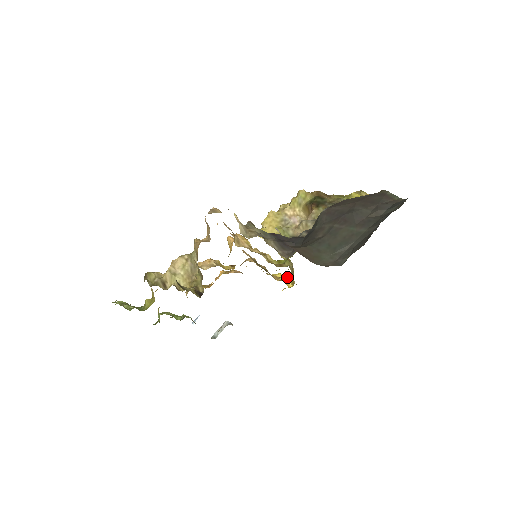
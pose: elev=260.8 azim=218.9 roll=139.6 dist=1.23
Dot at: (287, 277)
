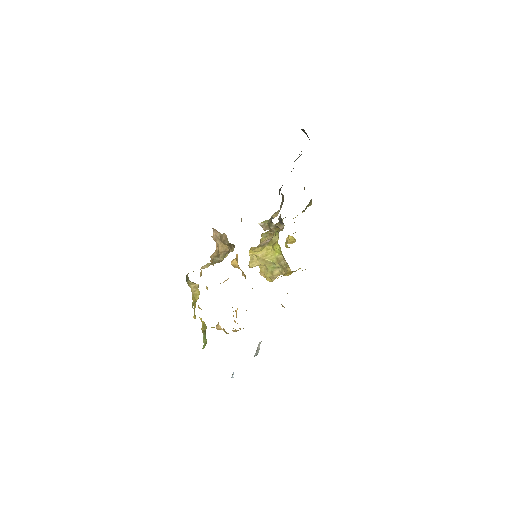
Dot at: occluded
